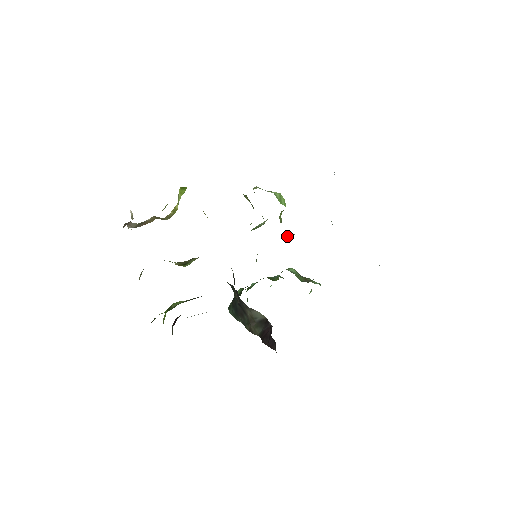
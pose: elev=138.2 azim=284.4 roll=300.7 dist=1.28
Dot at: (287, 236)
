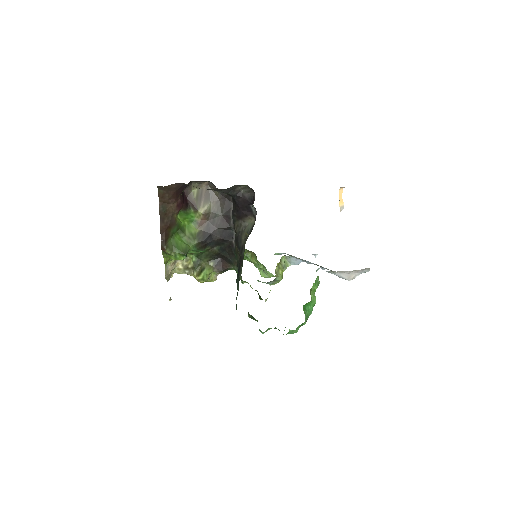
Dot at: (282, 259)
